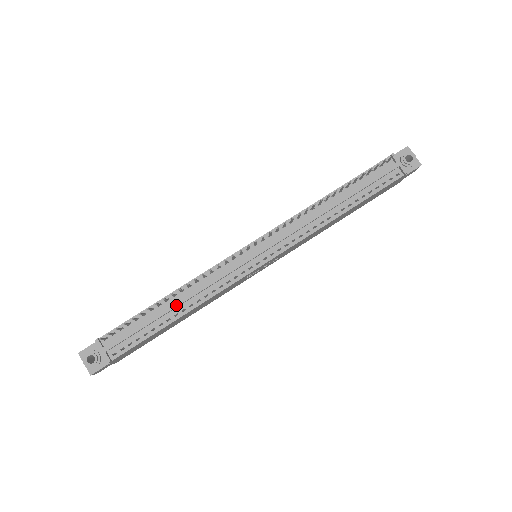
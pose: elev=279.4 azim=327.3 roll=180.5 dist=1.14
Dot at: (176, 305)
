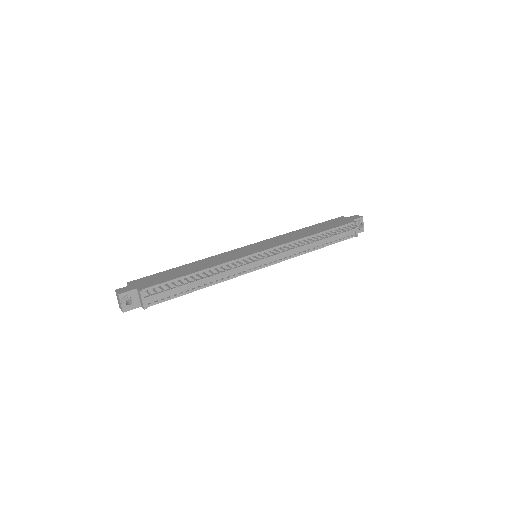
Dot at: (203, 281)
